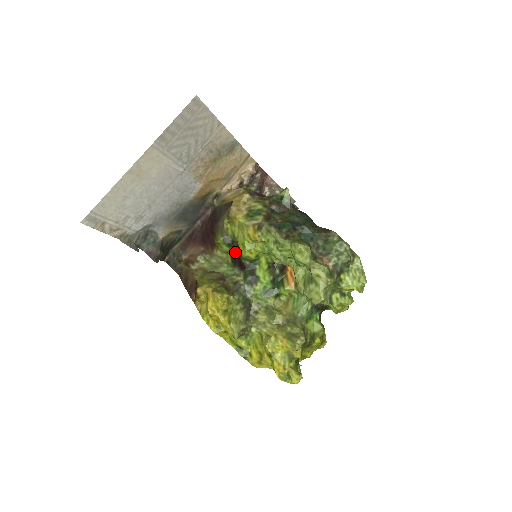
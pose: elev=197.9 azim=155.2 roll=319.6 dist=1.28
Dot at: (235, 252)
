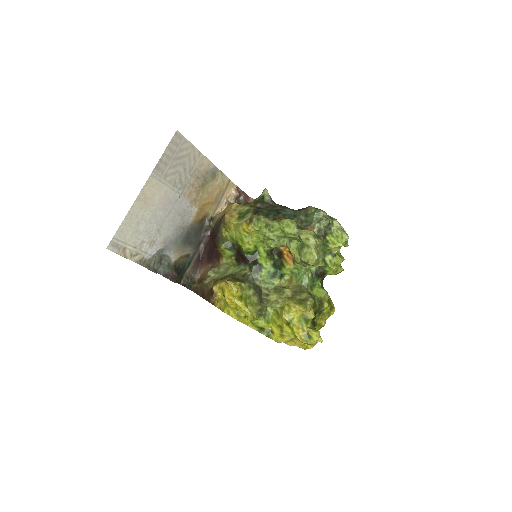
Dot at: (237, 253)
